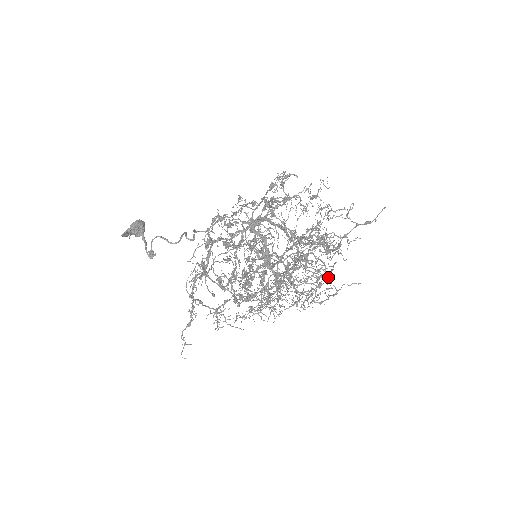
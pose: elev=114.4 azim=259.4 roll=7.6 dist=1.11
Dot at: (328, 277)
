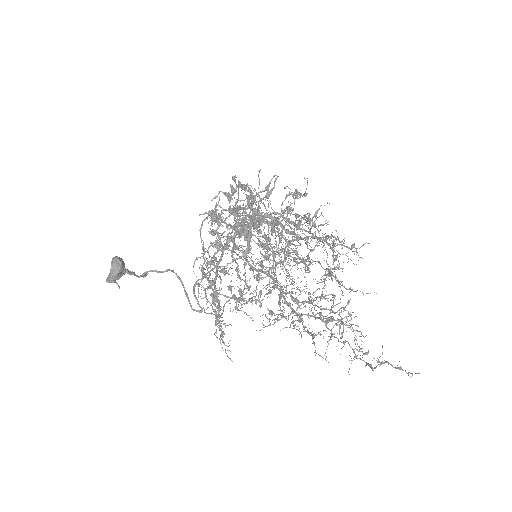
Dot at: (348, 313)
